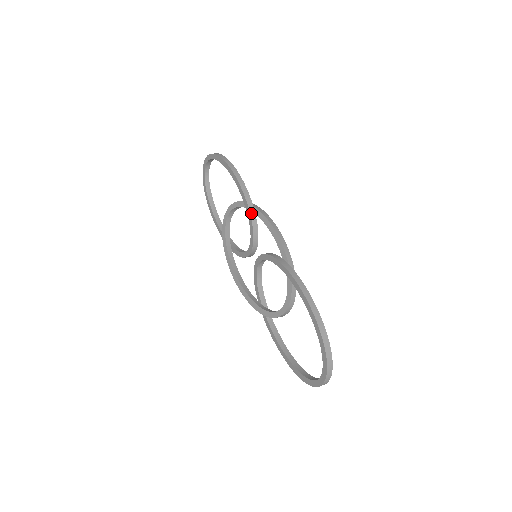
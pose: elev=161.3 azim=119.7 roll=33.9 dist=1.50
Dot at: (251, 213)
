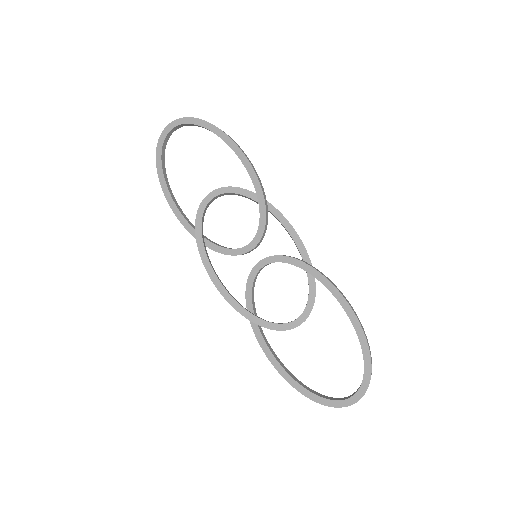
Dot at: (266, 205)
